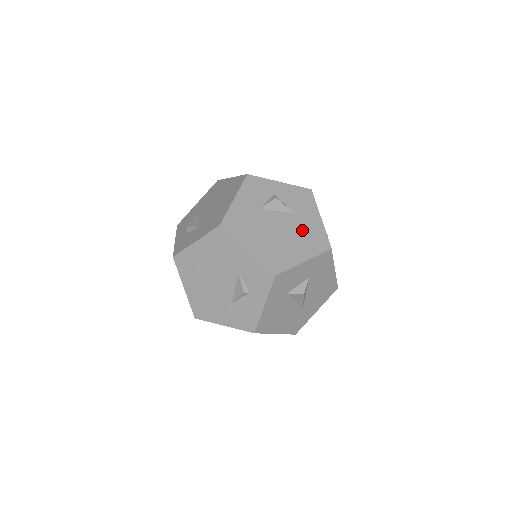
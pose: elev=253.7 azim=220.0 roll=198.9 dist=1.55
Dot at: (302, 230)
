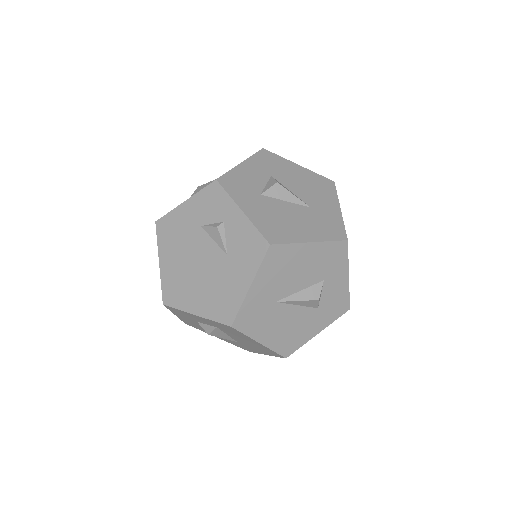
Dot at: occluded
